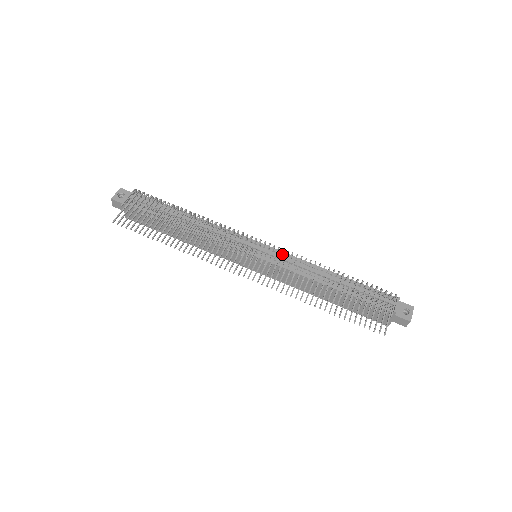
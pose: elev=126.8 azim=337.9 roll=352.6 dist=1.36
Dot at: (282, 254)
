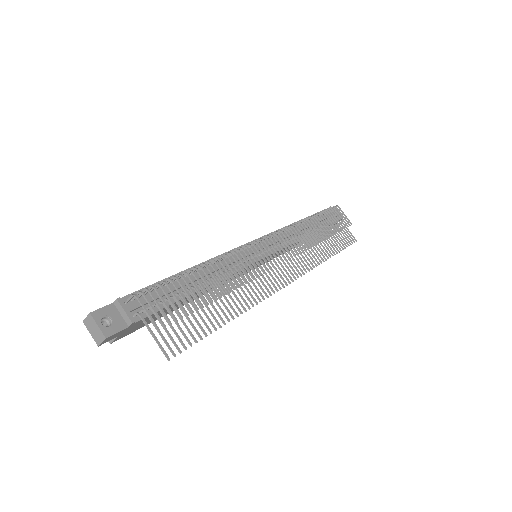
Dot at: occluded
